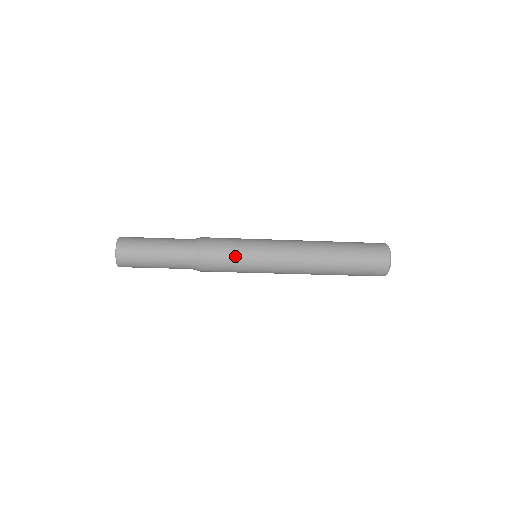
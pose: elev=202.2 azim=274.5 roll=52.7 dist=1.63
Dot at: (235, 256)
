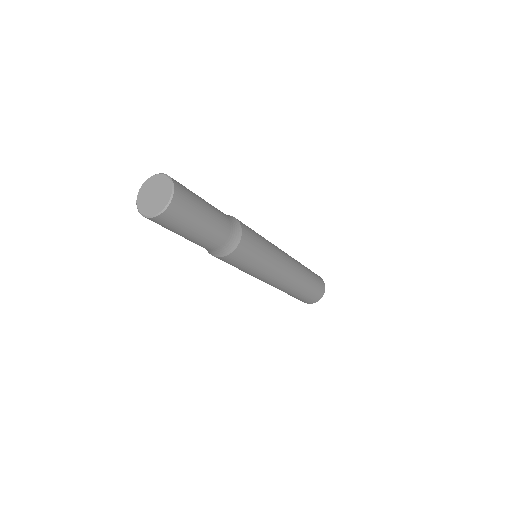
Dot at: (261, 240)
